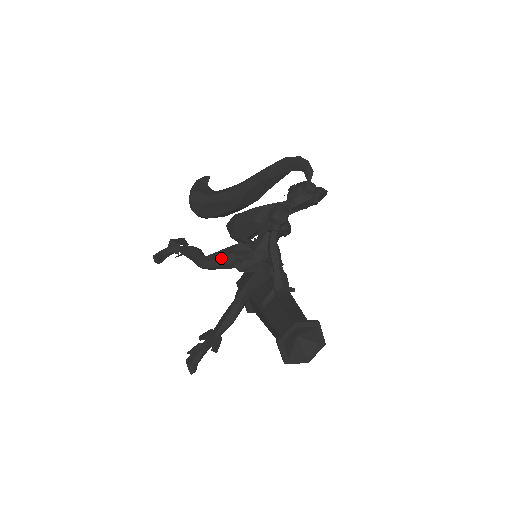
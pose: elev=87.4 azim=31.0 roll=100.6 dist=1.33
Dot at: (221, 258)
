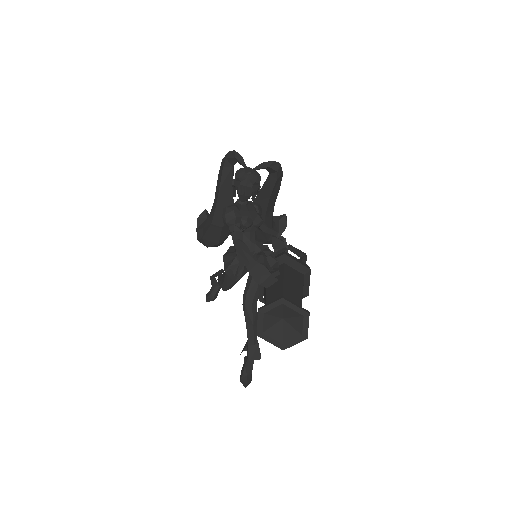
Dot at: (226, 276)
